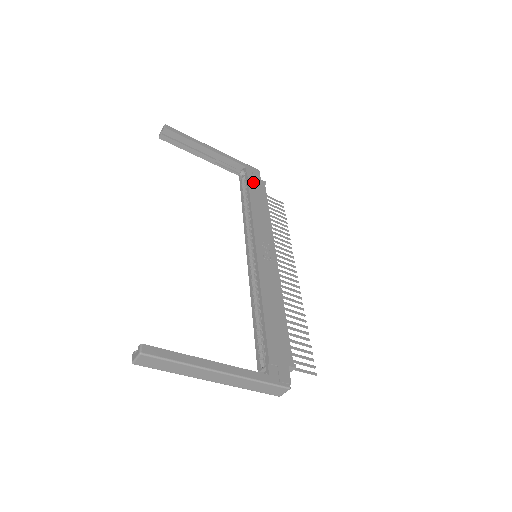
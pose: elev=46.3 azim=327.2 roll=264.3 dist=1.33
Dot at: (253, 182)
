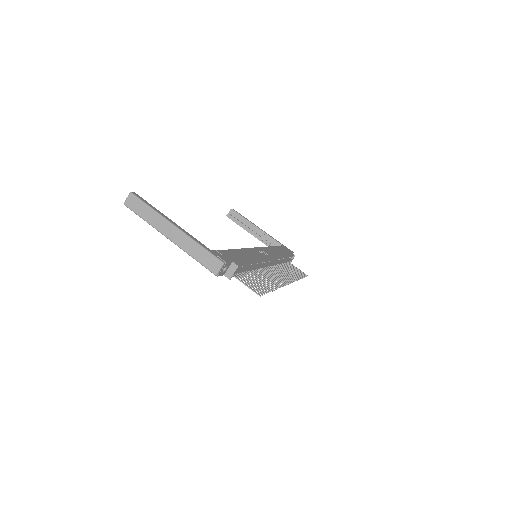
Dot at: (283, 248)
